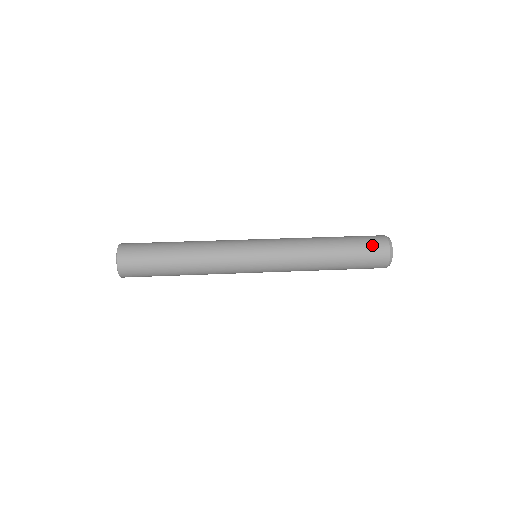
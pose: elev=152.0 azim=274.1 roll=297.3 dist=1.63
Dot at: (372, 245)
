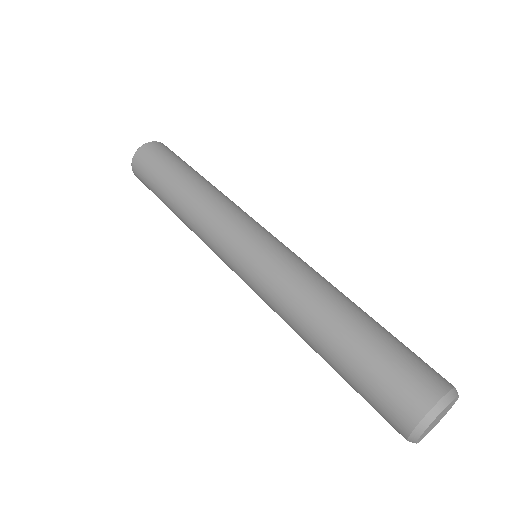
Dot at: (402, 377)
